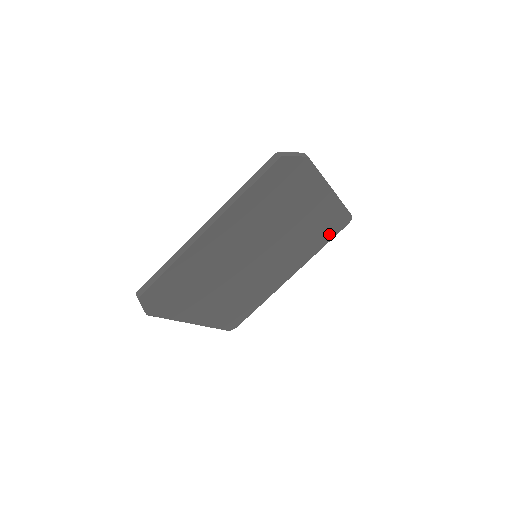
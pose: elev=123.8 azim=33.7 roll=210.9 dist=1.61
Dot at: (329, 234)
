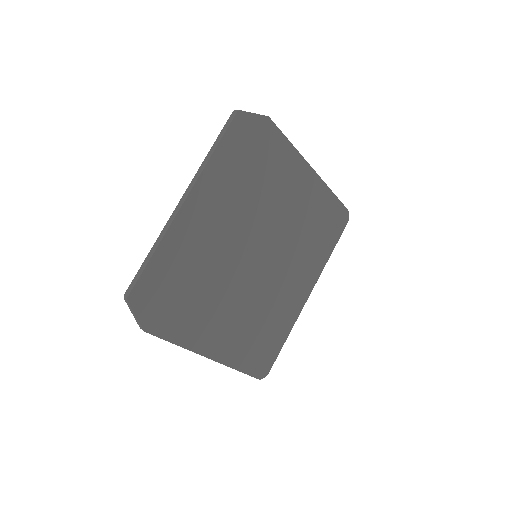
Dot at: (331, 234)
